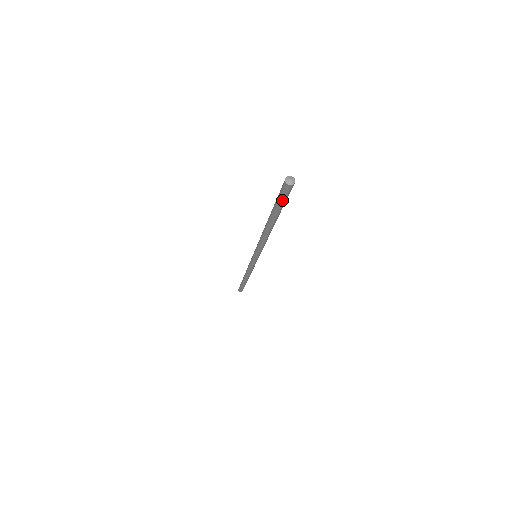
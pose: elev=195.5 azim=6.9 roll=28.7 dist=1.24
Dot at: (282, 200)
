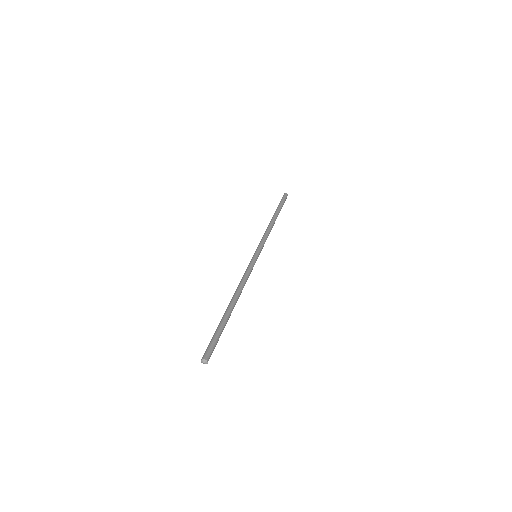
Dot at: occluded
